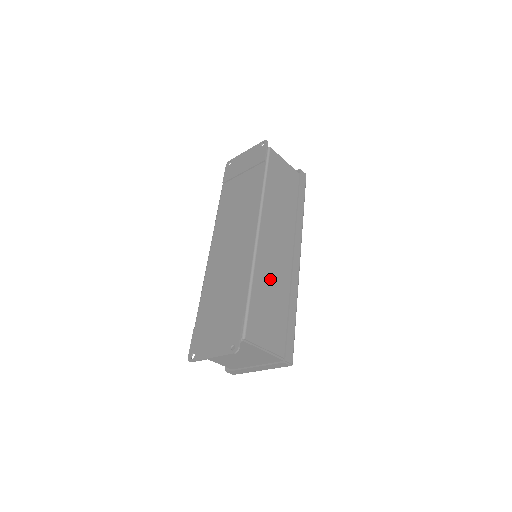
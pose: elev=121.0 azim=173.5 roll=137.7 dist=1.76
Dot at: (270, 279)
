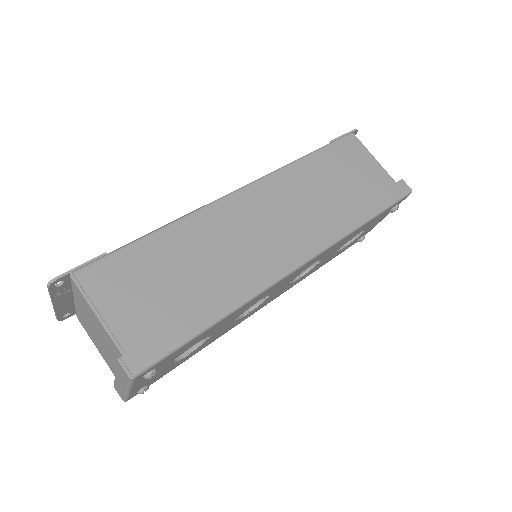
Dot at: (206, 248)
